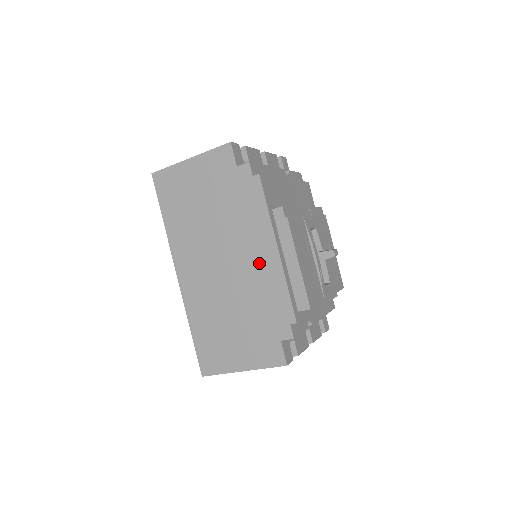
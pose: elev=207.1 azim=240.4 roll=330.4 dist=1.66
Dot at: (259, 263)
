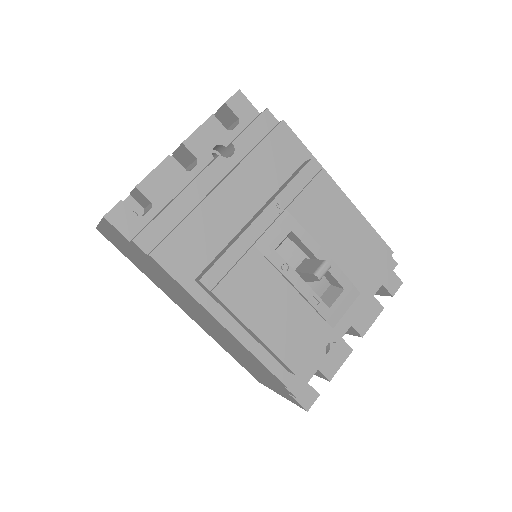
Dot at: (221, 330)
